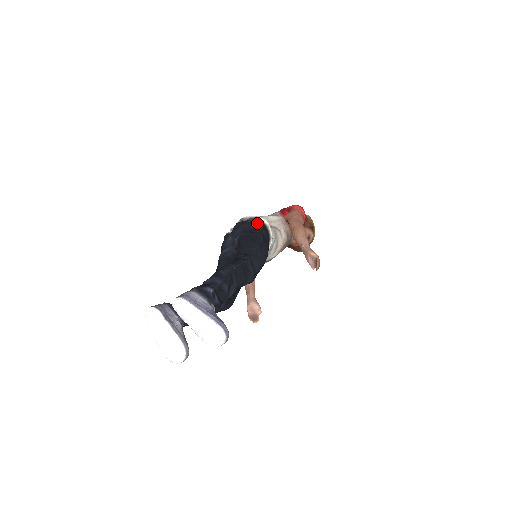
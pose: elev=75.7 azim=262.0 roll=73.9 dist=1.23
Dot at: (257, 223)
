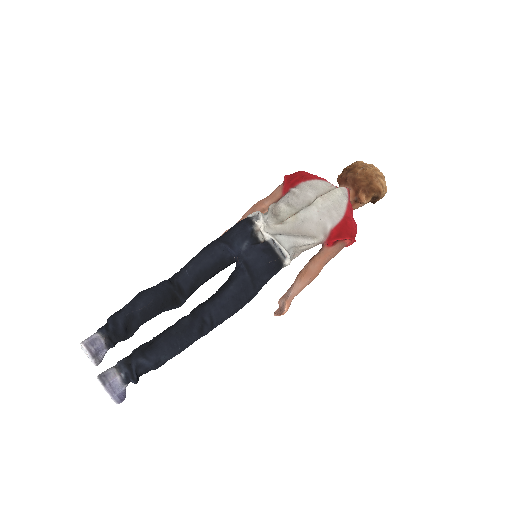
Dot at: (275, 268)
